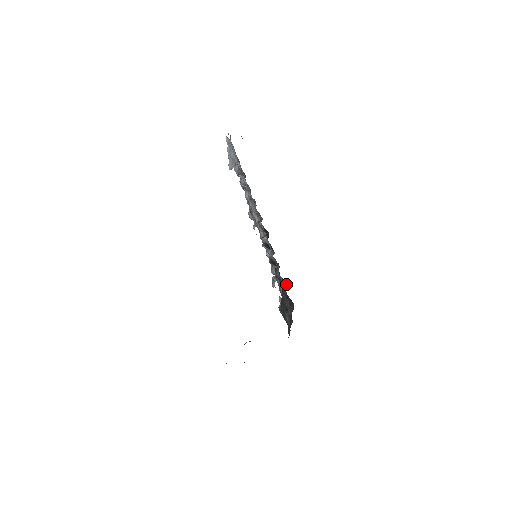
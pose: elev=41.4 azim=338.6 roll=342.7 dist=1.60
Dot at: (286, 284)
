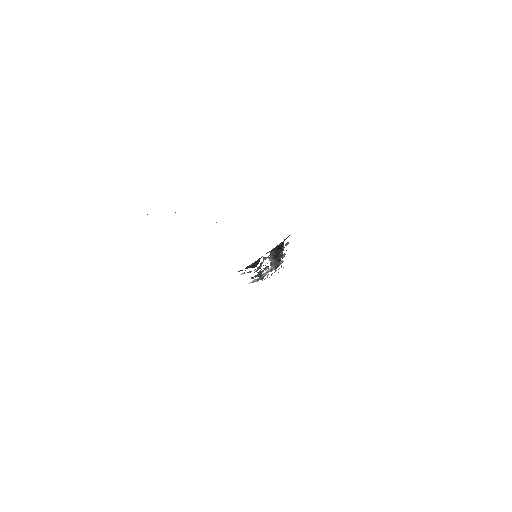
Dot at: occluded
